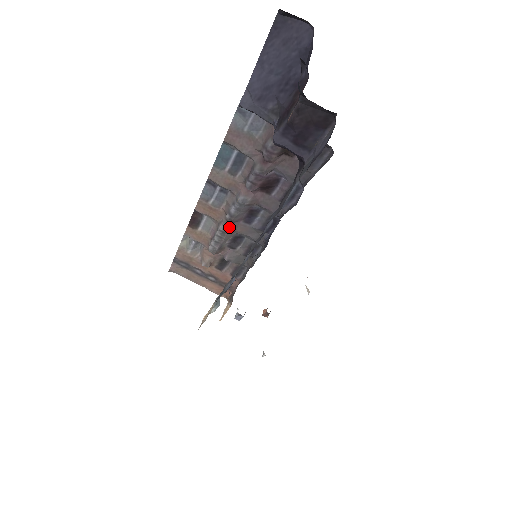
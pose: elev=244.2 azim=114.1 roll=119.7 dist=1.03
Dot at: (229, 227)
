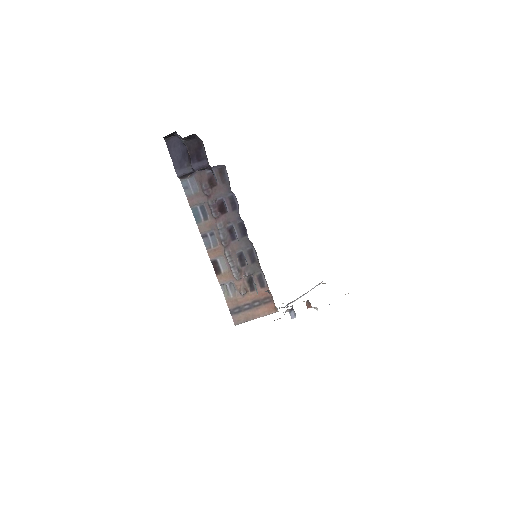
Dot at: (229, 250)
